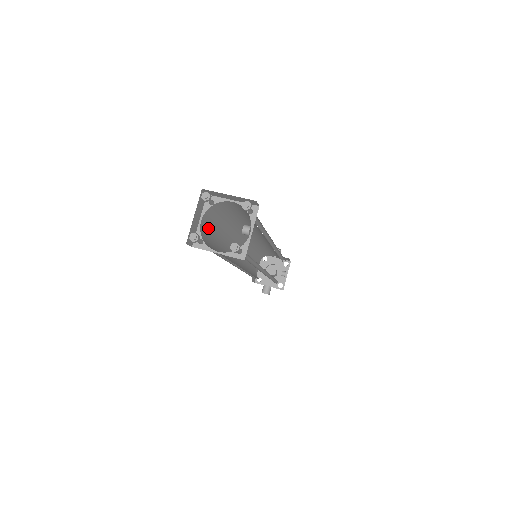
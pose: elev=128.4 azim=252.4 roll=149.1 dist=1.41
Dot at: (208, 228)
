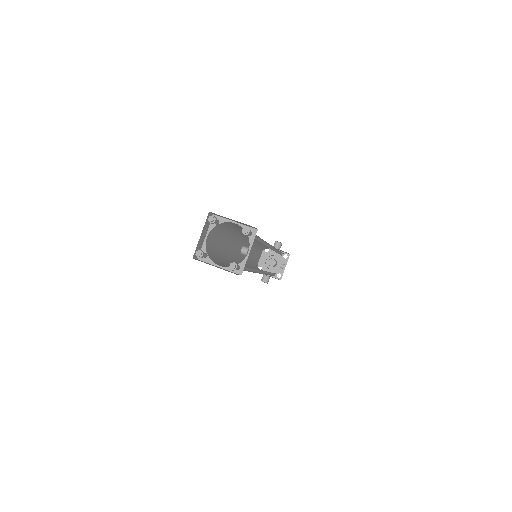
Dot at: (213, 241)
